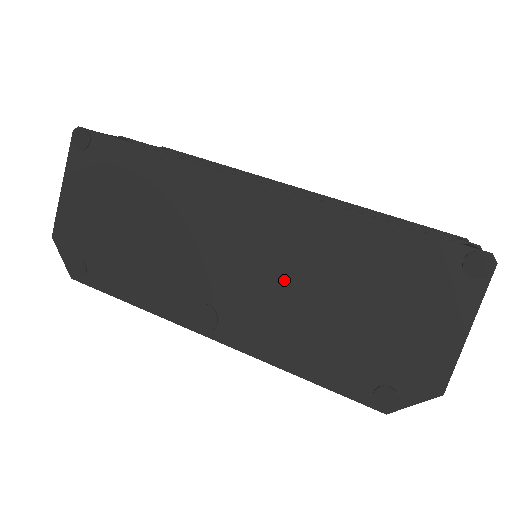
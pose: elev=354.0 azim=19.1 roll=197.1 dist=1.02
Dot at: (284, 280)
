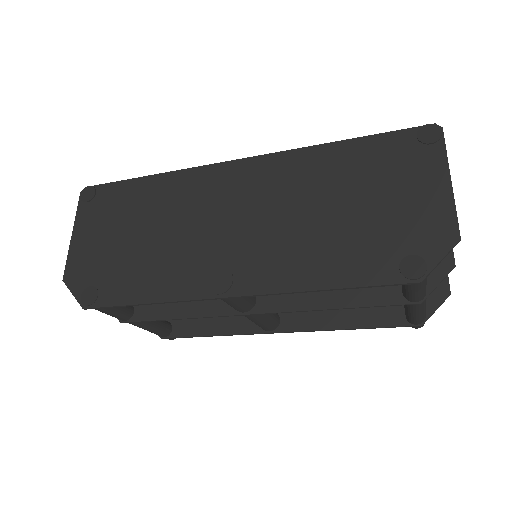
Dot at: (283, 216)
